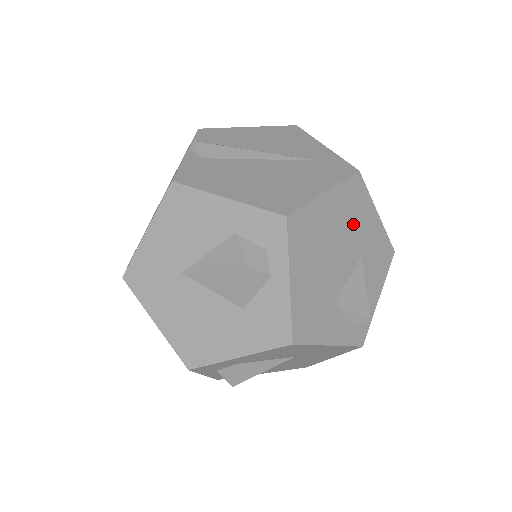
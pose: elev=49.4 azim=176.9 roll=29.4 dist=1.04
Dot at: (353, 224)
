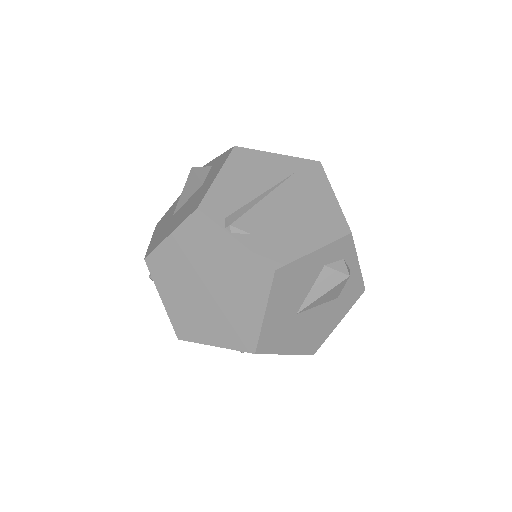
Dot at: occluded
